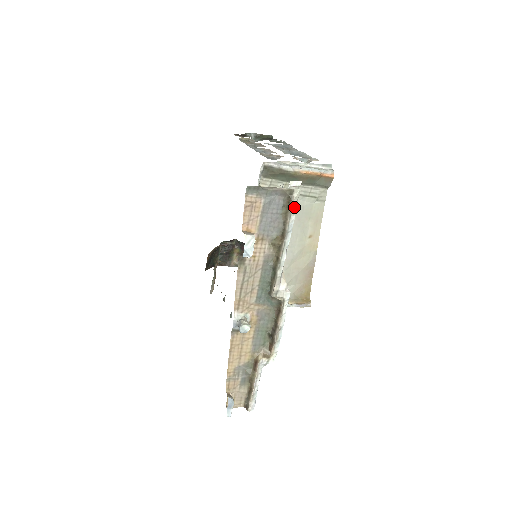
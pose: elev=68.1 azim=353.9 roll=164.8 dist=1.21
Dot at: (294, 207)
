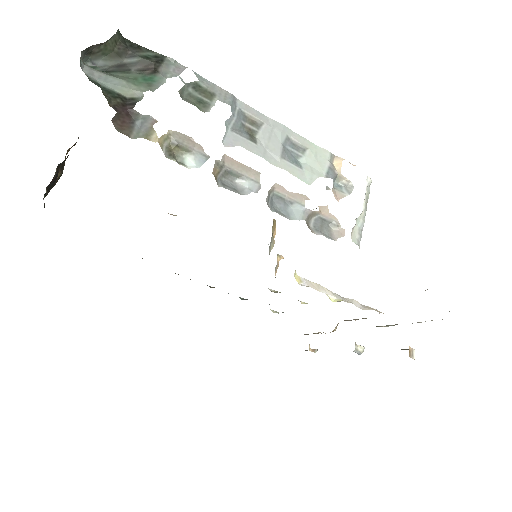
Dot at: occluded
